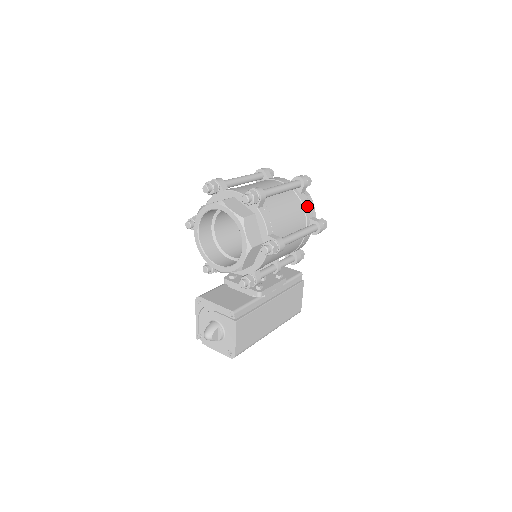
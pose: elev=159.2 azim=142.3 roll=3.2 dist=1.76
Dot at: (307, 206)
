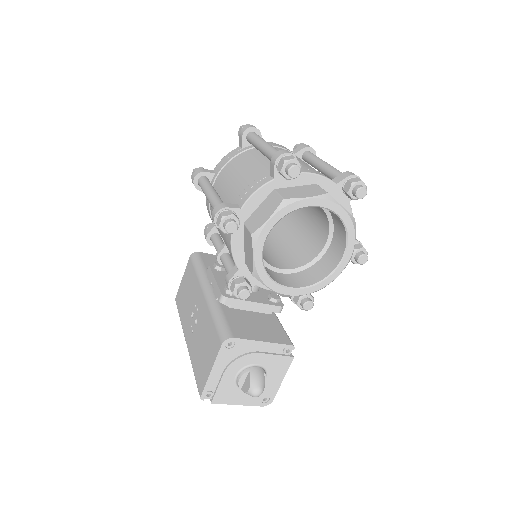
Dot at: occluded
